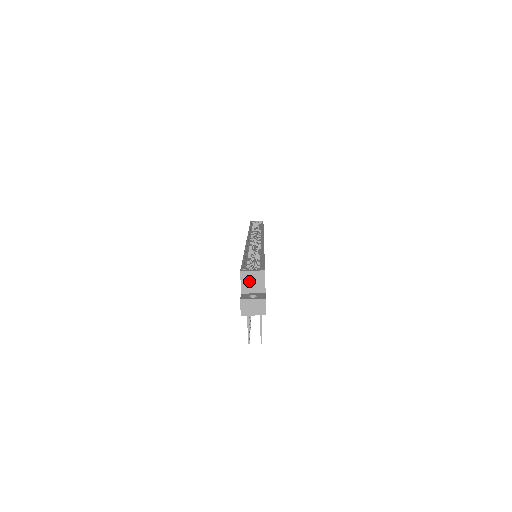
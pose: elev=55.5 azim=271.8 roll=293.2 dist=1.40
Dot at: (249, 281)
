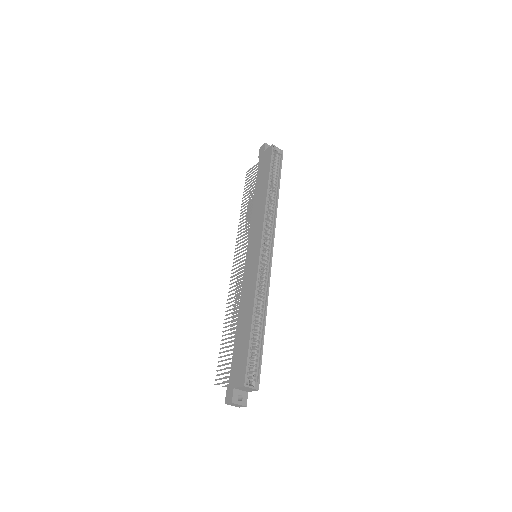
Dot at: (244, 388)
